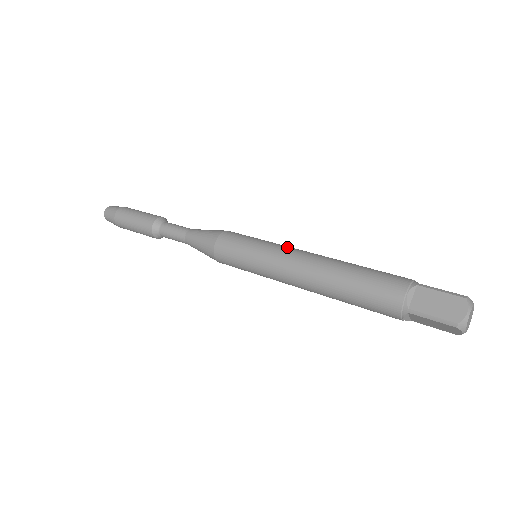
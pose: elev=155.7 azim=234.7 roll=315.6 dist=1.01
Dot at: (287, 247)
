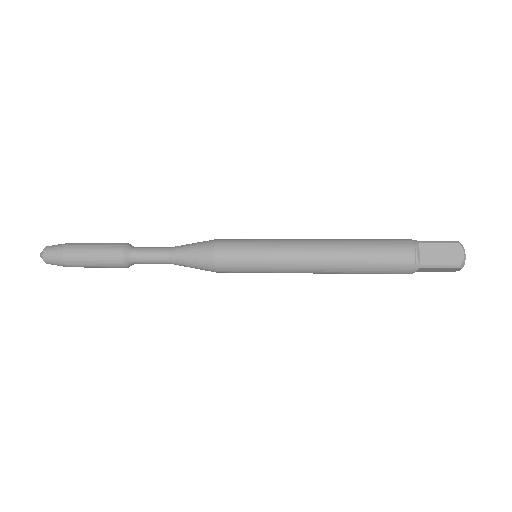
Dot at: (290, 240)
